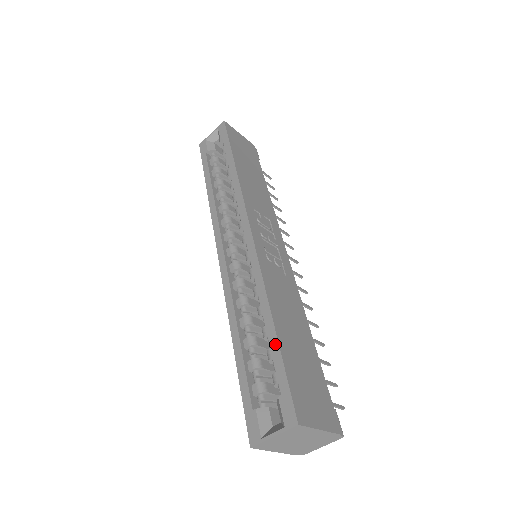
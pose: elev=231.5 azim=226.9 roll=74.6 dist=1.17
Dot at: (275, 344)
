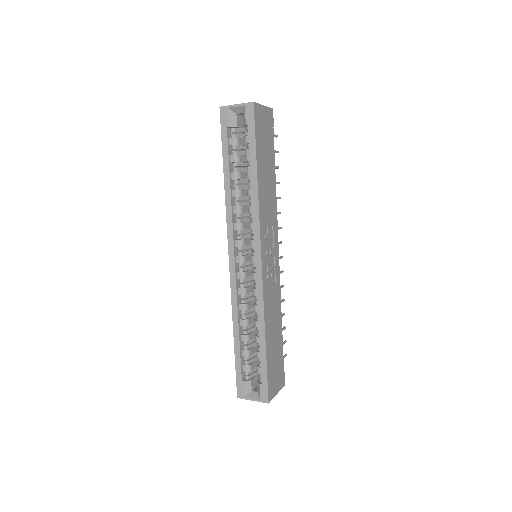
Dot at: (264, 356)
